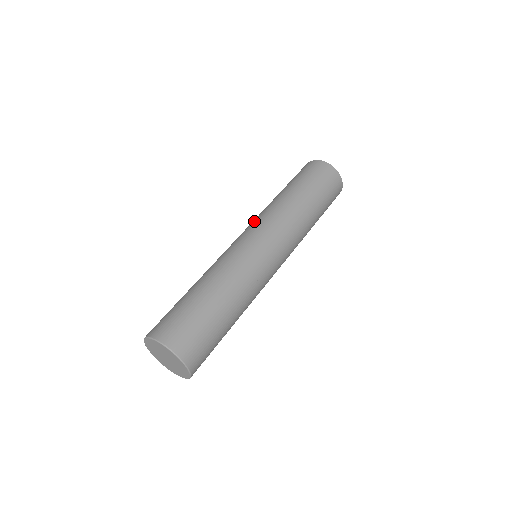
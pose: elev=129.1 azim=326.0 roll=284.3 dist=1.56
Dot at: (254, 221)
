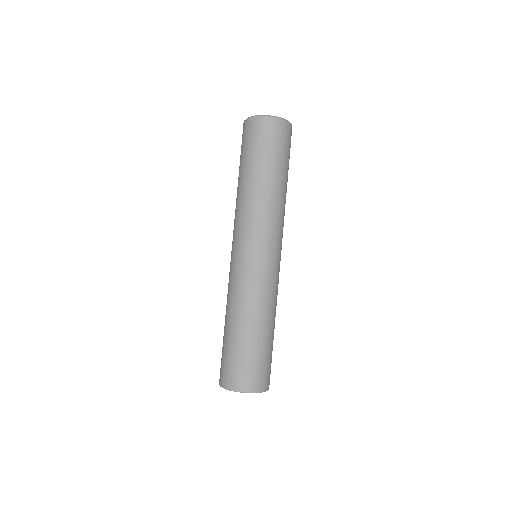
Dot at: (250, 230)
